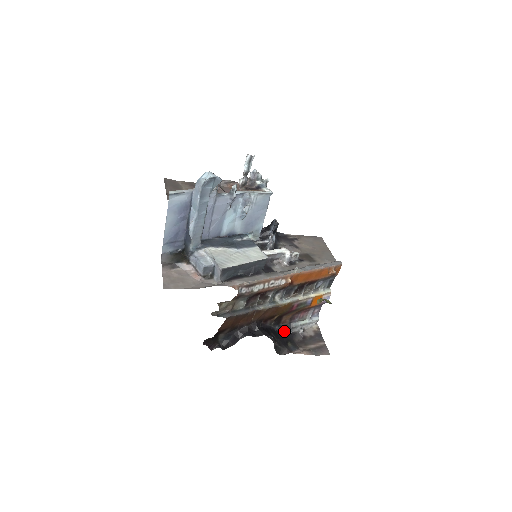
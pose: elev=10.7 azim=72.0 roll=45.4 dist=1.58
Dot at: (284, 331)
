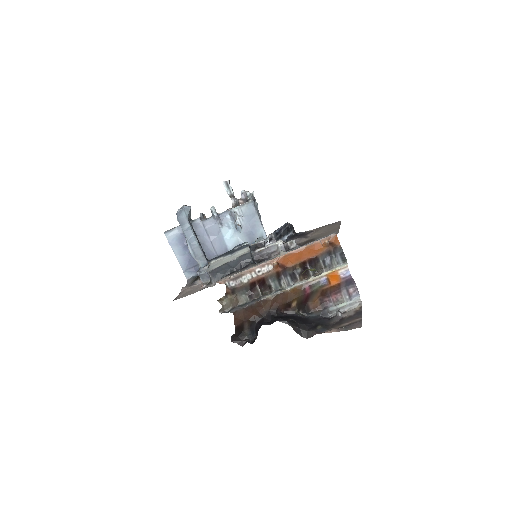
Dot at: (316, 317)
